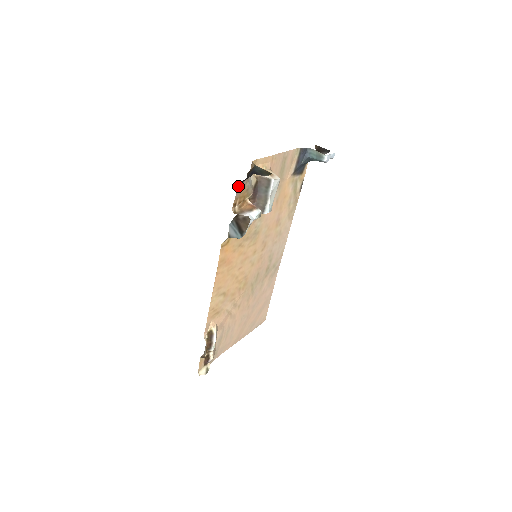
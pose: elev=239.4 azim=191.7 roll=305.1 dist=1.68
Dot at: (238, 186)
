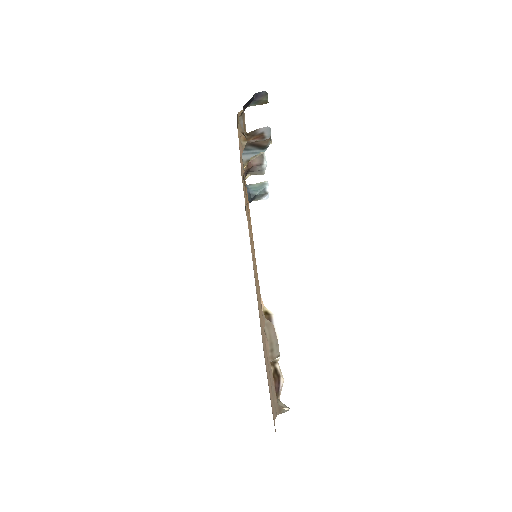
Dot at: occluded
